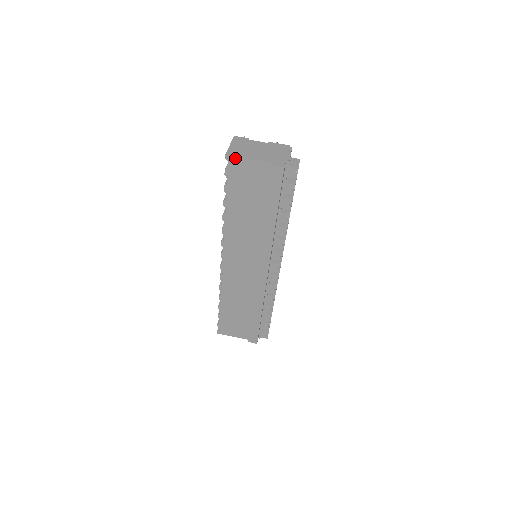
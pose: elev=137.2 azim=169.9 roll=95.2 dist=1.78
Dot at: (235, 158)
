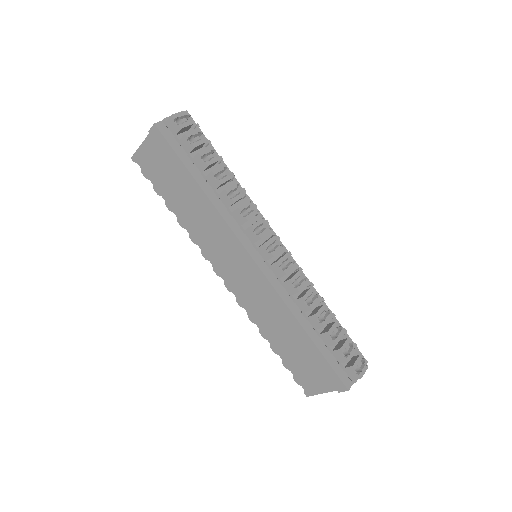
Dot at: (136, 154)
